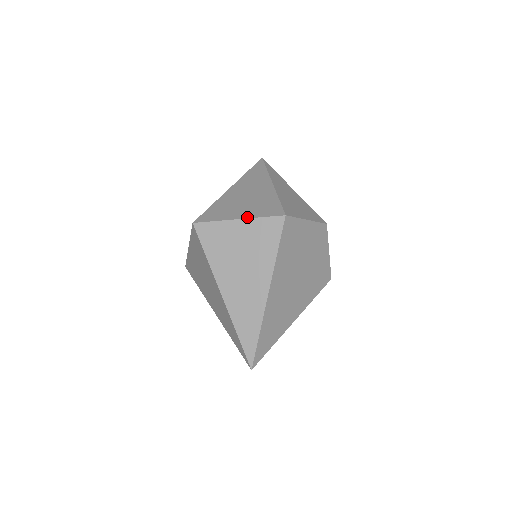
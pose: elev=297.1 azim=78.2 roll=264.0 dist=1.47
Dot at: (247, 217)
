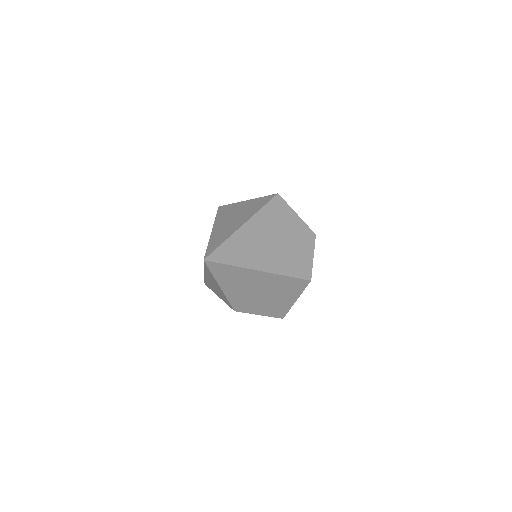
Dot at: (254, 199)
